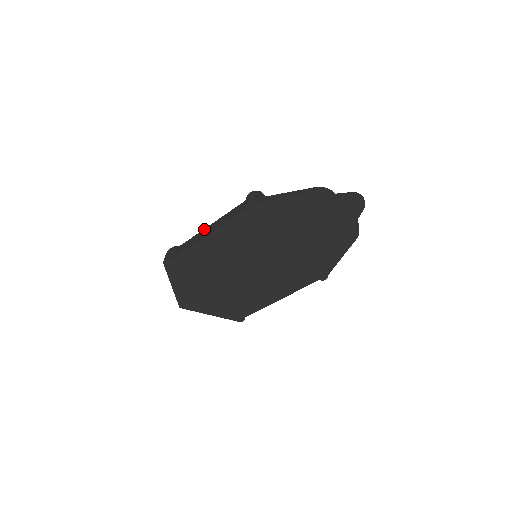
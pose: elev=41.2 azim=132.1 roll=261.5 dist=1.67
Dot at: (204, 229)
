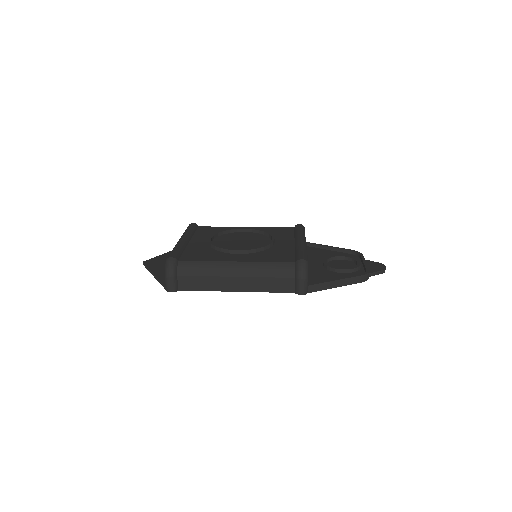
Dot at: (230, 277)
